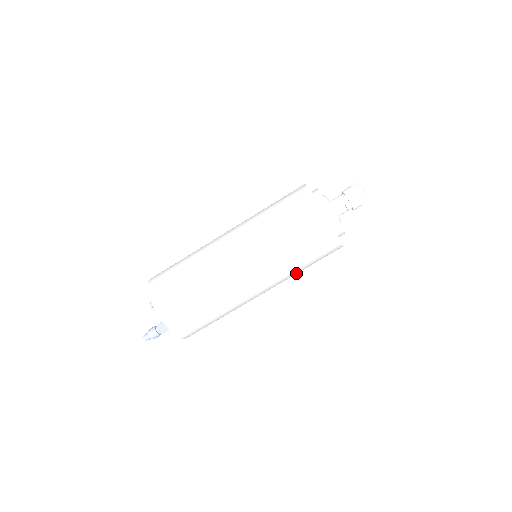
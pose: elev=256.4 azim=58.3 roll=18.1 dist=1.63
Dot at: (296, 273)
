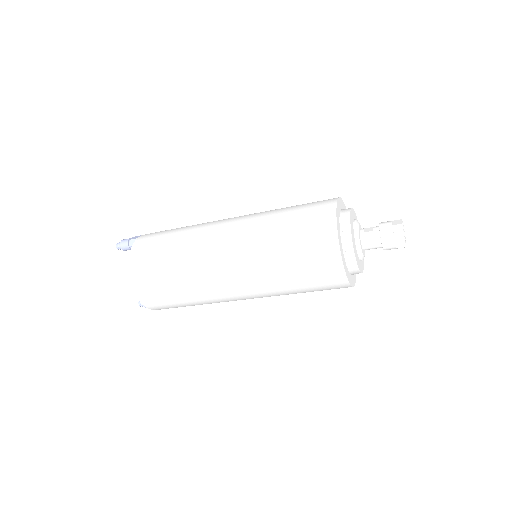
Dot at: occluded
